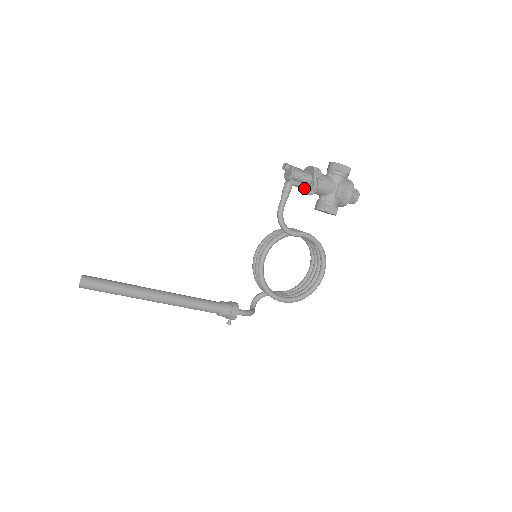
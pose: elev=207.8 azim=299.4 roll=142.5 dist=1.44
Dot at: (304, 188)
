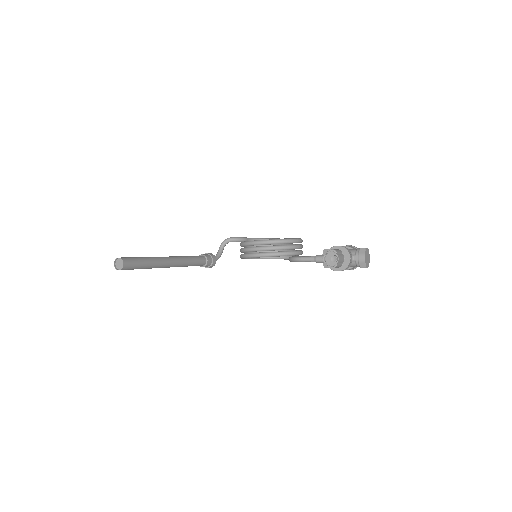
Dot at: occluded
